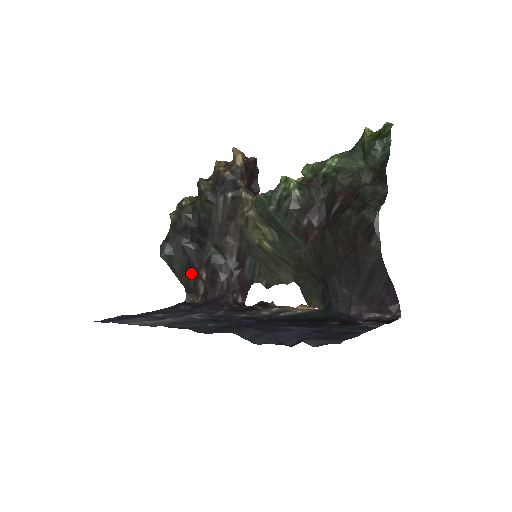
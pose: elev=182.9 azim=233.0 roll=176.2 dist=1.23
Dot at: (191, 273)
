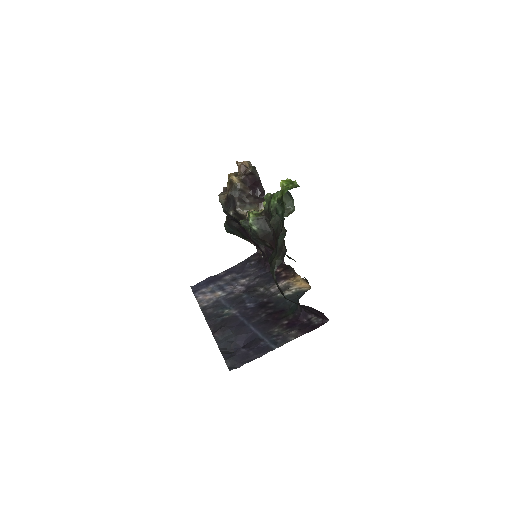
Dot at: occluded
